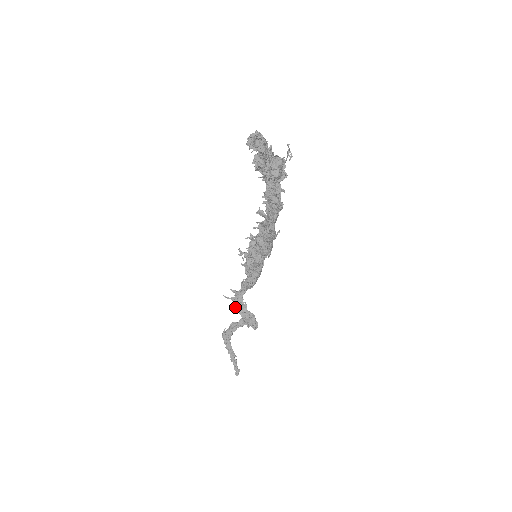
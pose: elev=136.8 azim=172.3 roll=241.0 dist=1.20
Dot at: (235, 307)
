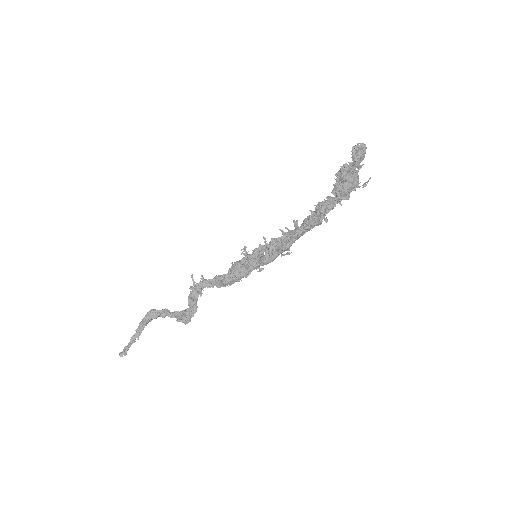
Dot at: (192, 289)
